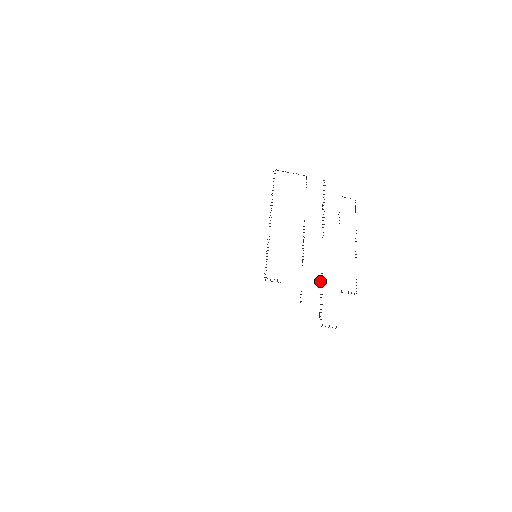
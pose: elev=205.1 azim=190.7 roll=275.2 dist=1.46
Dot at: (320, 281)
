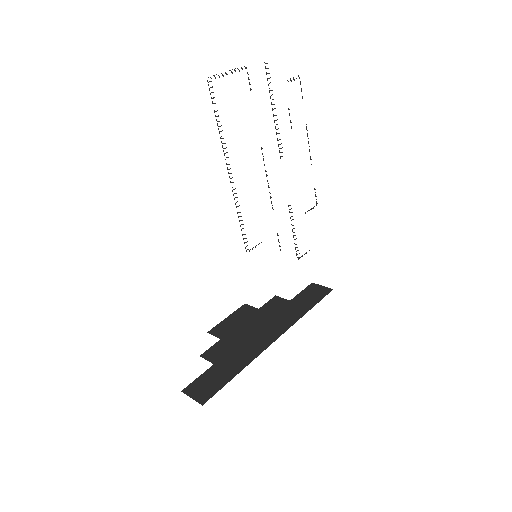
Dot at: occluded
